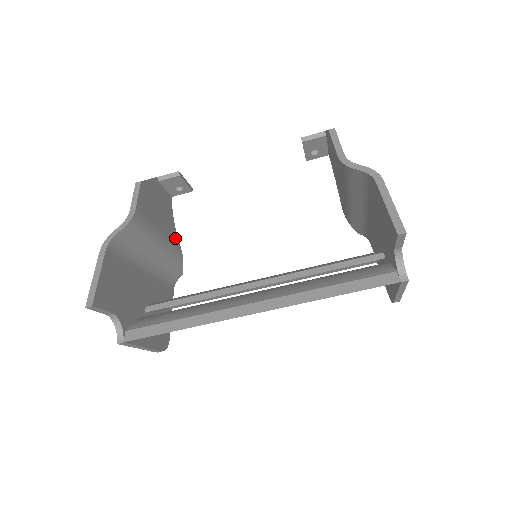
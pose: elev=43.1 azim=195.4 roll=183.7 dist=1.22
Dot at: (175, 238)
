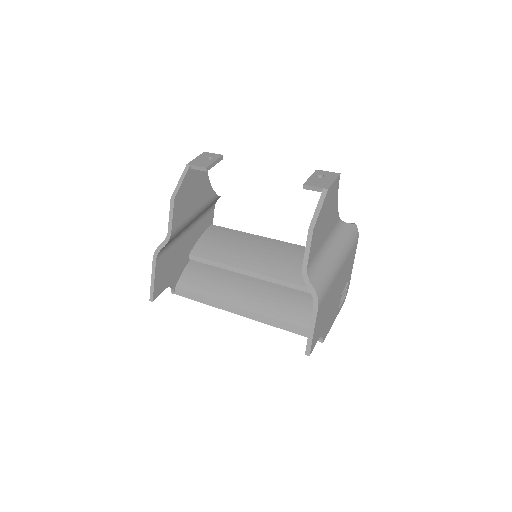
Dot at: (210, 194)
